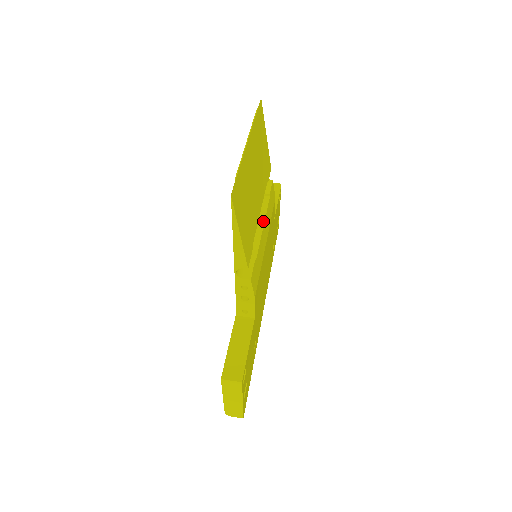
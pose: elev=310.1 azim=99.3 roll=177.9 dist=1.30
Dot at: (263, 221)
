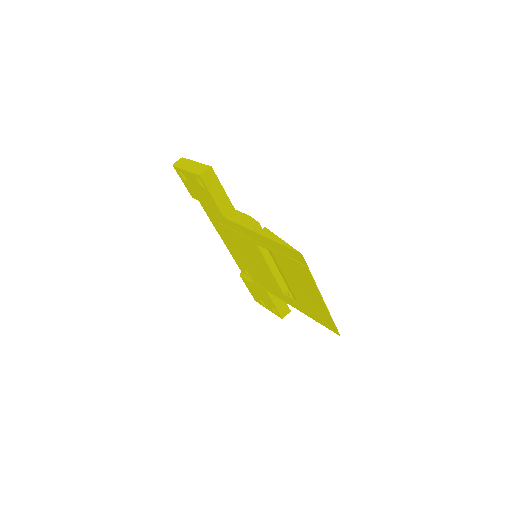
Dot at: occluded
